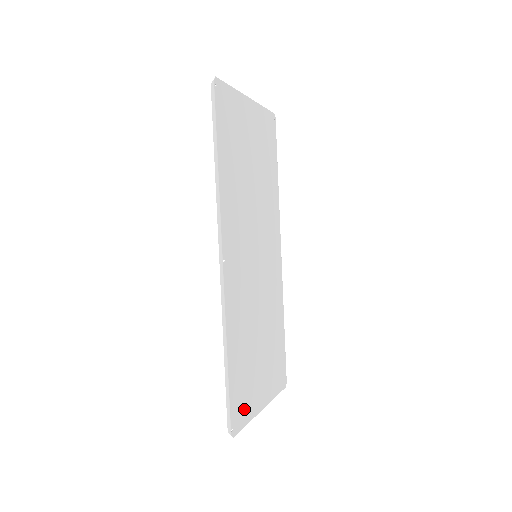
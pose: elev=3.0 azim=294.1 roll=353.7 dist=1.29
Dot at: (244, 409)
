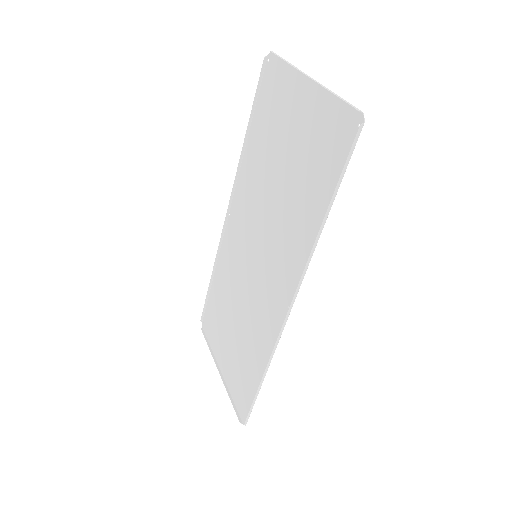
Dot at: (238, 394)
